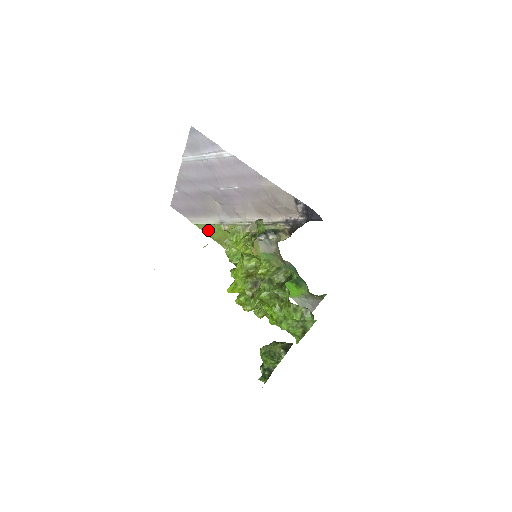
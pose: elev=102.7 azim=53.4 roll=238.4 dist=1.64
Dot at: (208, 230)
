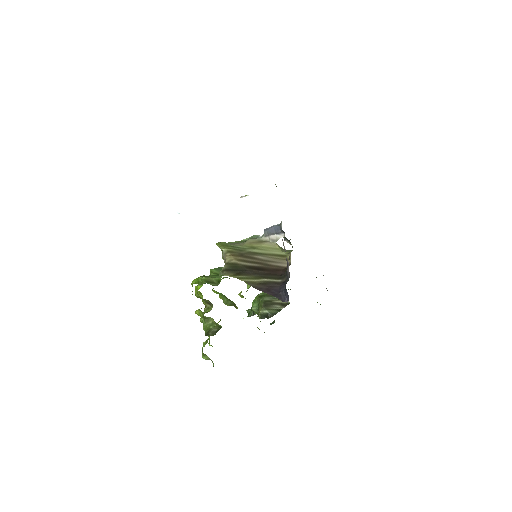
Dot at: occluded
